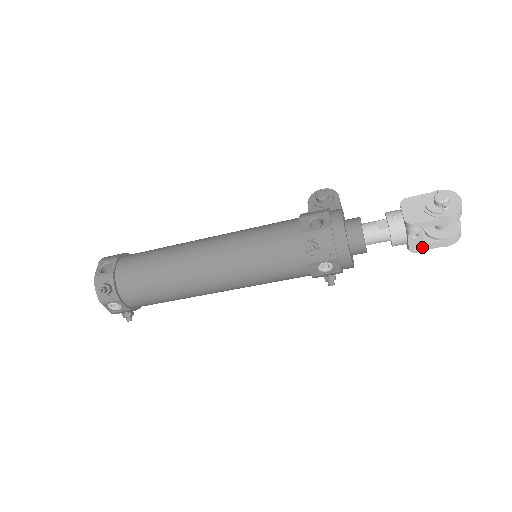
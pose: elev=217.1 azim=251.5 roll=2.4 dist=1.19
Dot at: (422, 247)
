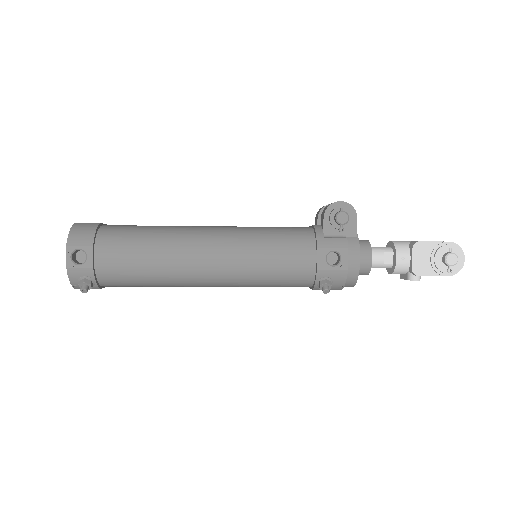
Dot at: occluded
